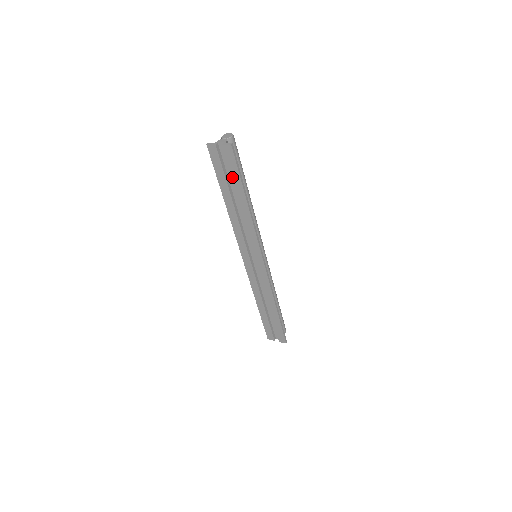
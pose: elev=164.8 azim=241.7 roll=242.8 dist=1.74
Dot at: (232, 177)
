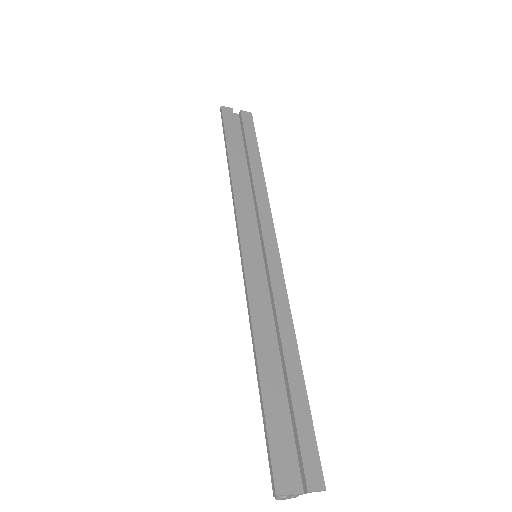
Dot at: (246, 138)
